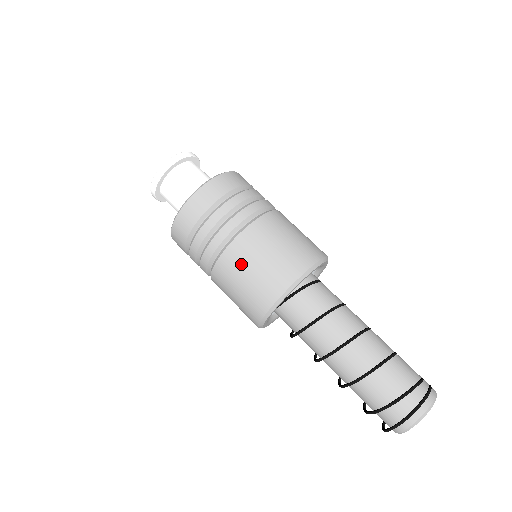
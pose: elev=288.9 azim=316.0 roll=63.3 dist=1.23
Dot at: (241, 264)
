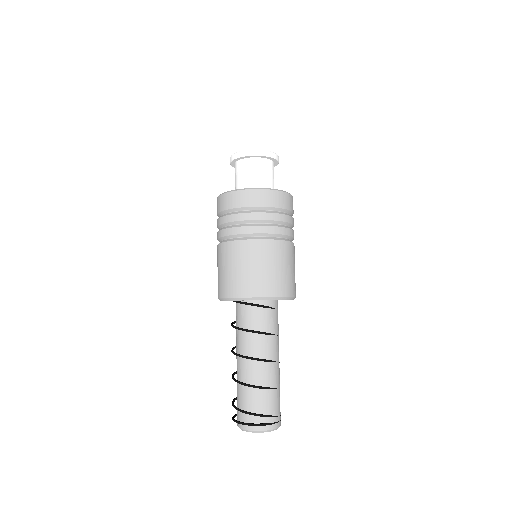
Dot at: (219, 260)
